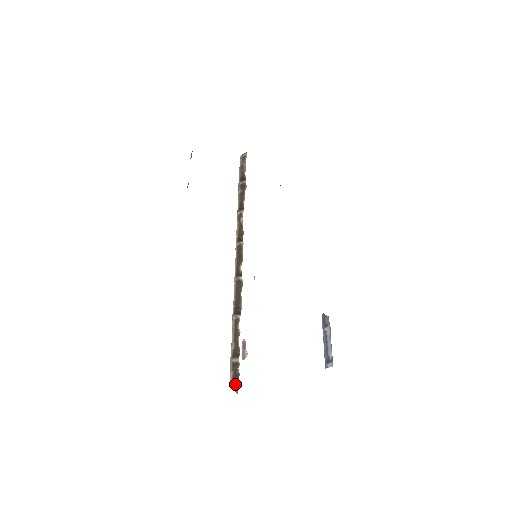
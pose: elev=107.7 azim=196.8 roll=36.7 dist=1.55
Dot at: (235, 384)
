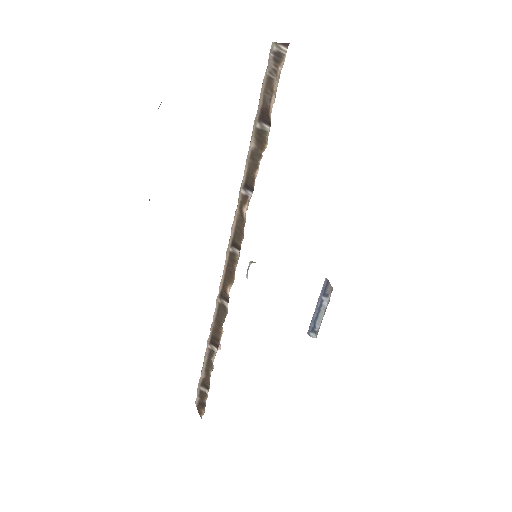
Dot at: (200, 410)
